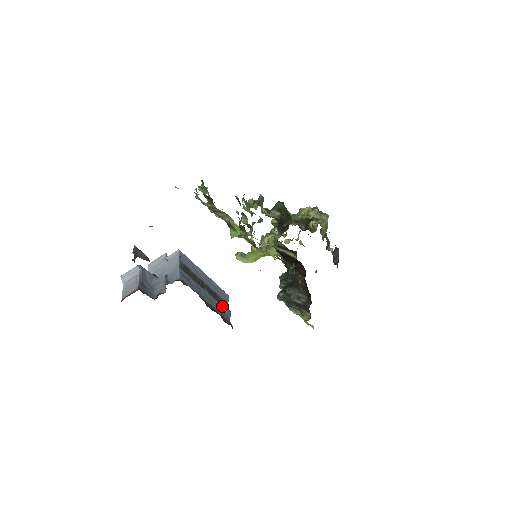
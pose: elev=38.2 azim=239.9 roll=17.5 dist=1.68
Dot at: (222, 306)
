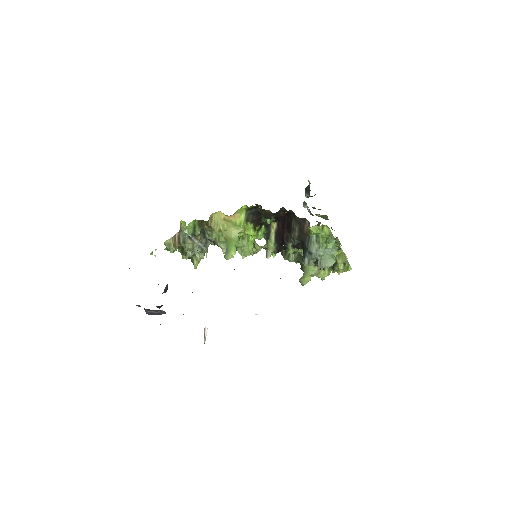
Dot at: occluded
